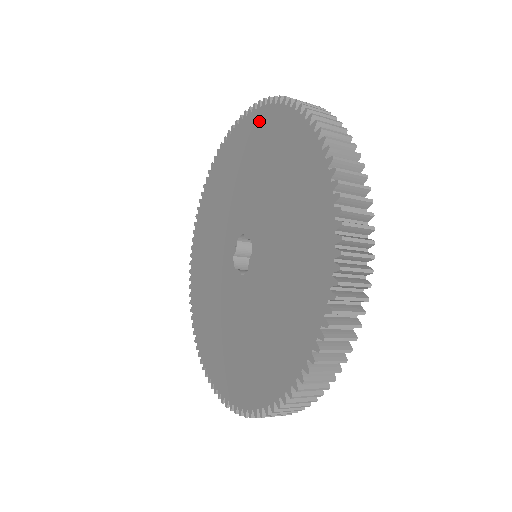
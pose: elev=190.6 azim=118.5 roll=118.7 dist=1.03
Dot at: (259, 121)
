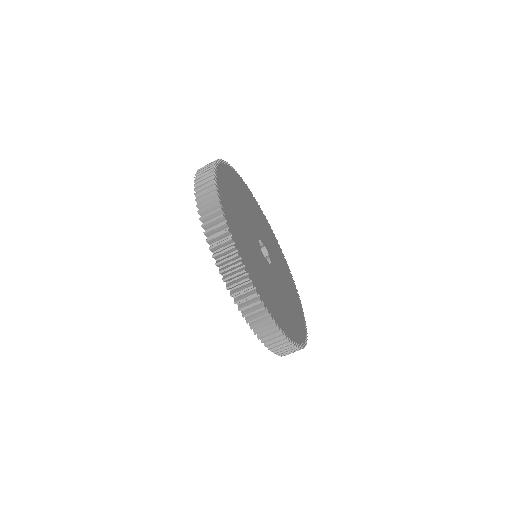
Dot at: occluded
